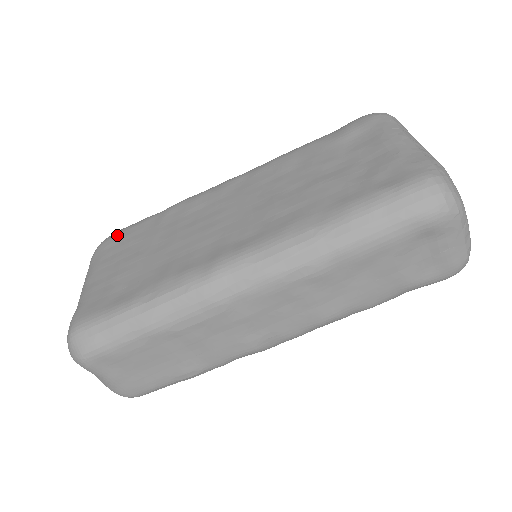
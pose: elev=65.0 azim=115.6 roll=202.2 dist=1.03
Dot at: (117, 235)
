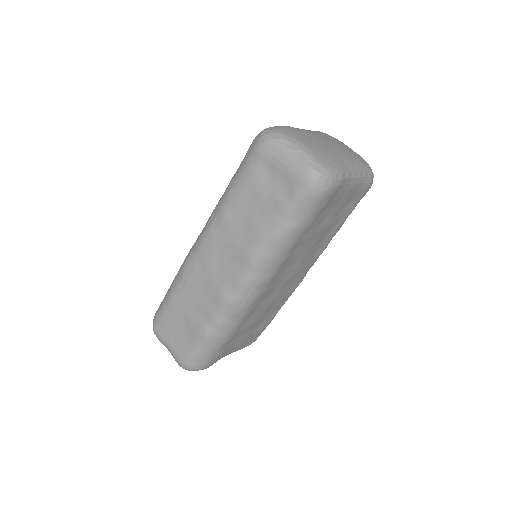
Dot at: occluded
